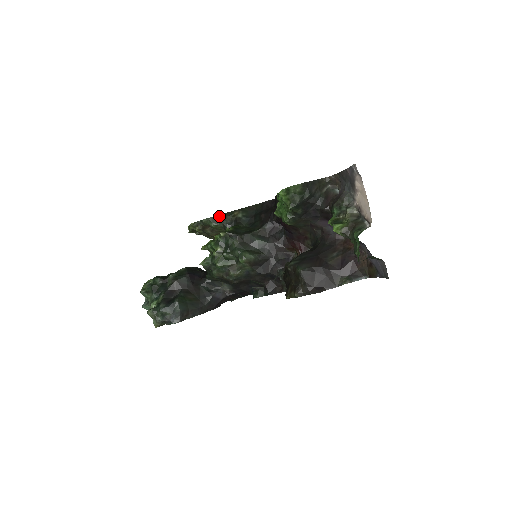
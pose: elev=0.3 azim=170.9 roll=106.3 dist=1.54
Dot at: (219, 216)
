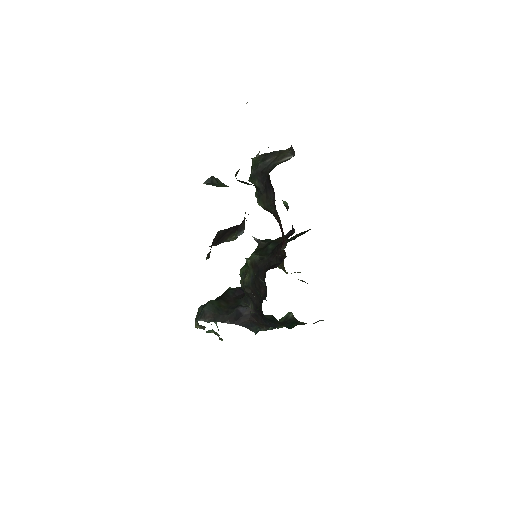
Dot at: occluded
